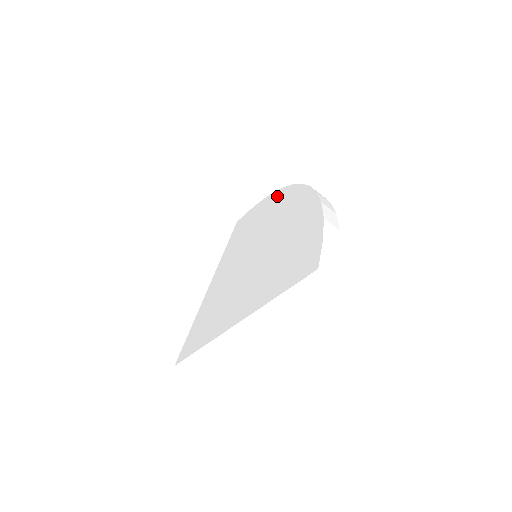
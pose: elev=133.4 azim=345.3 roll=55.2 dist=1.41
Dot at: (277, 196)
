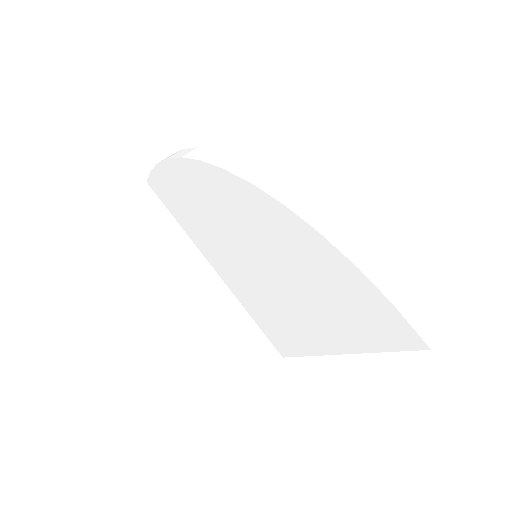
Dot at: (190, 172)
